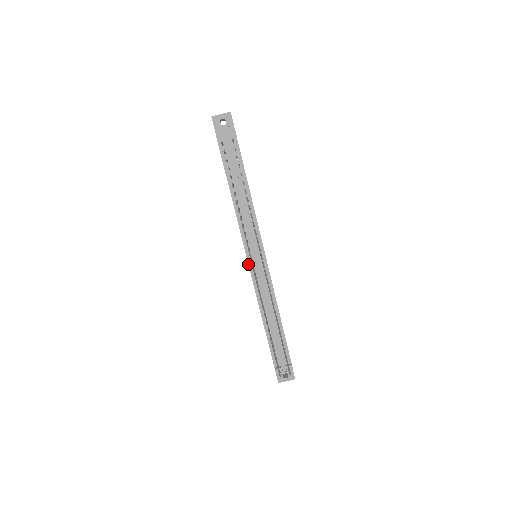
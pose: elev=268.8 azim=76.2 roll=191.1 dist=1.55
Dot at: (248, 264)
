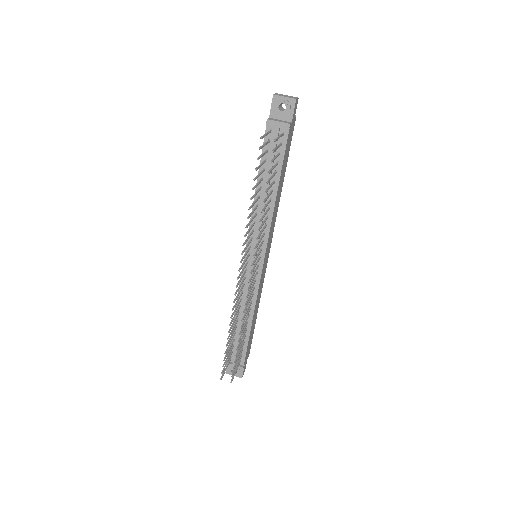
Dot at: (243, 261)
